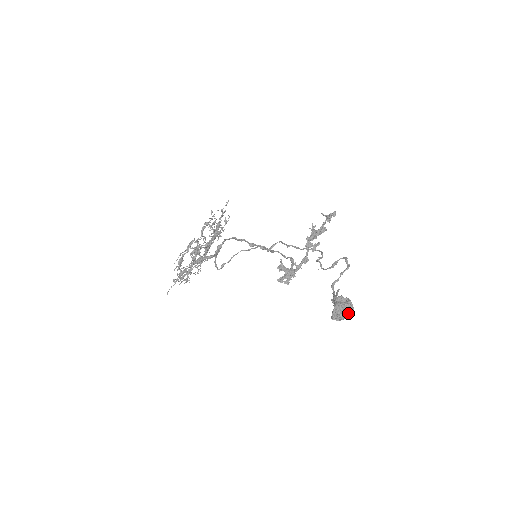
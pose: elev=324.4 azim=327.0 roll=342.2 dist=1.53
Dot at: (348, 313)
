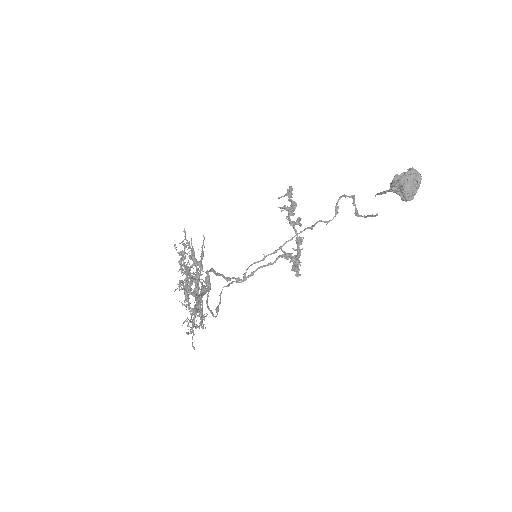
Dot at: (419, 177)
